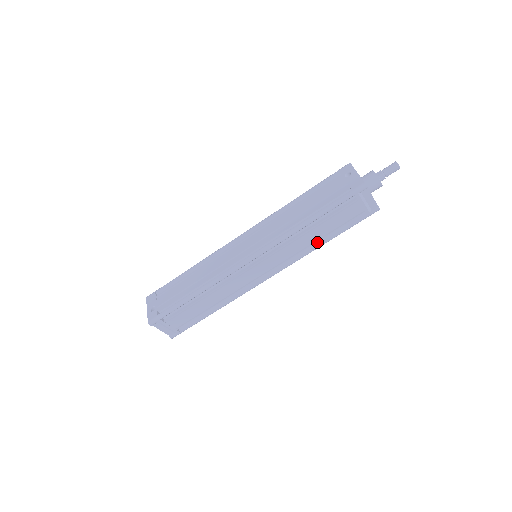
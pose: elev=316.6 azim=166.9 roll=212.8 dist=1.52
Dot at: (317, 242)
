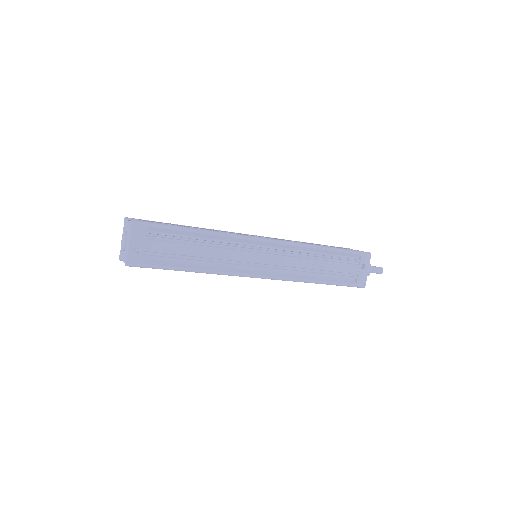
Dot at: occluded
